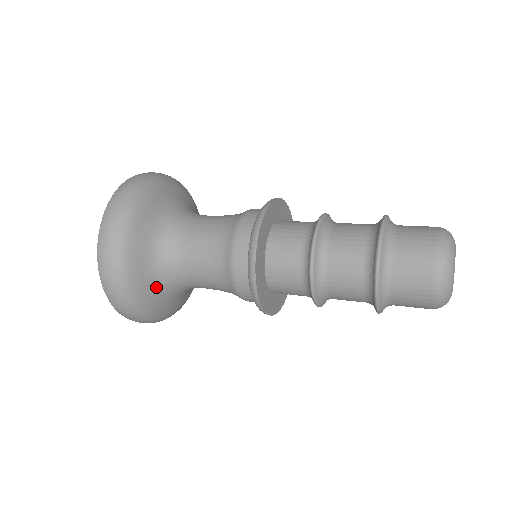
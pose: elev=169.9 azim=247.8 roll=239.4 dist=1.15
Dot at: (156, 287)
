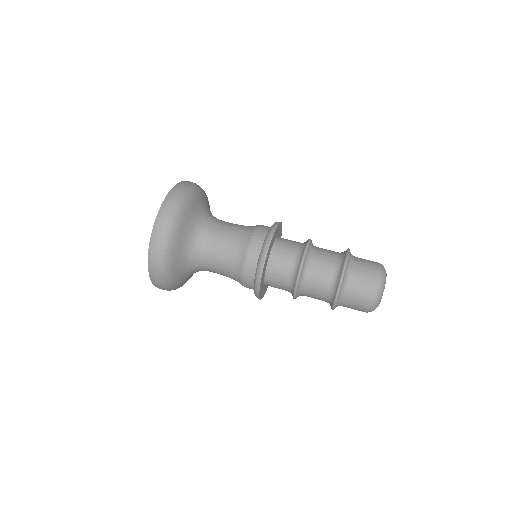
Dot at: occluded
